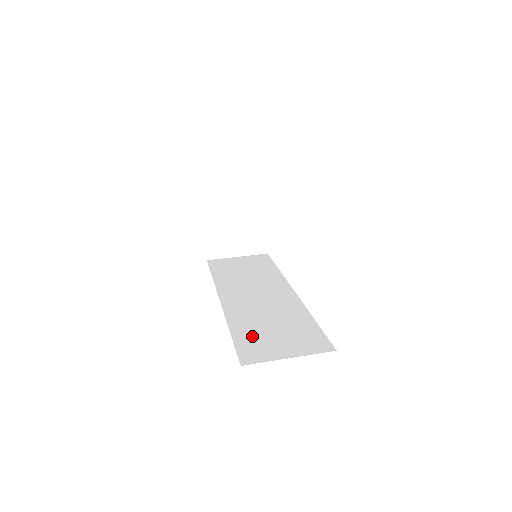
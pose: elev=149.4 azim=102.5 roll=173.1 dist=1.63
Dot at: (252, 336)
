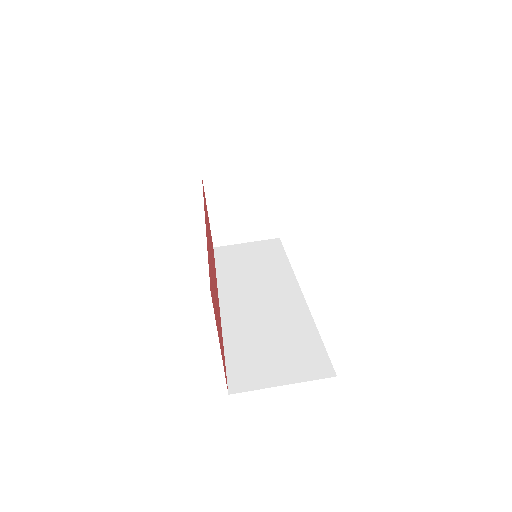
Dot at: (246, 353)
